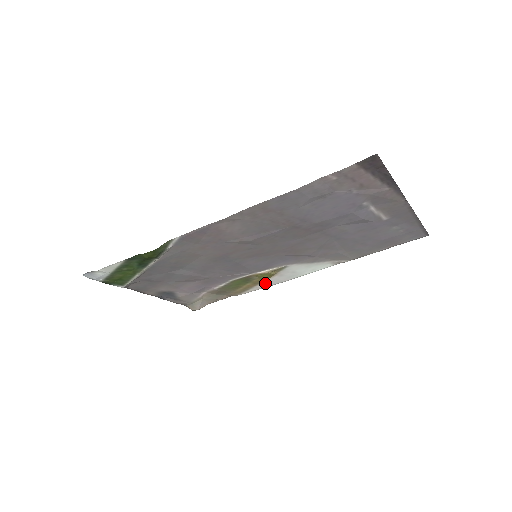
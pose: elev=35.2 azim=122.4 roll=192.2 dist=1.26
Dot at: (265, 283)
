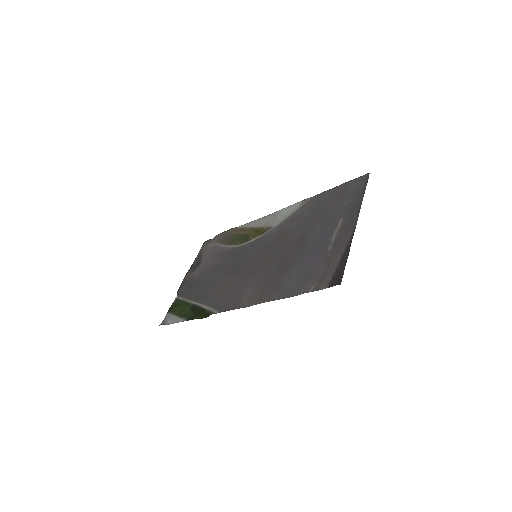
Dot at: (256, 224)
